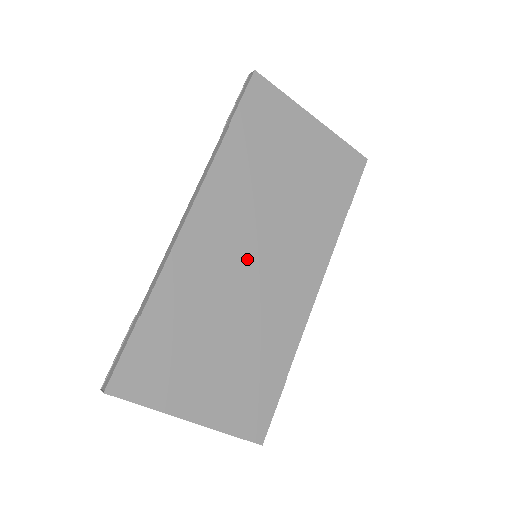
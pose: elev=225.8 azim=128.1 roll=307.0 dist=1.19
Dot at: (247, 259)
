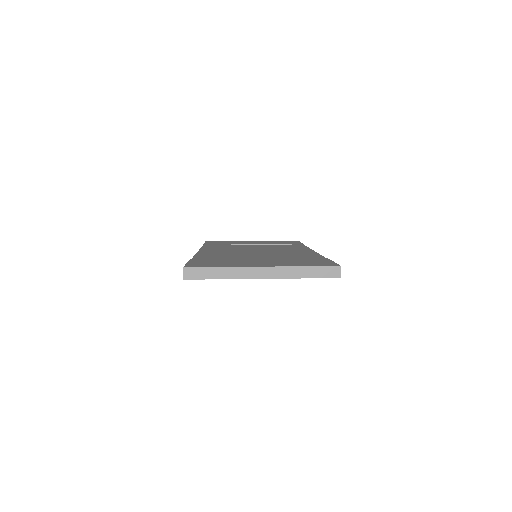
Dot at: occluded
